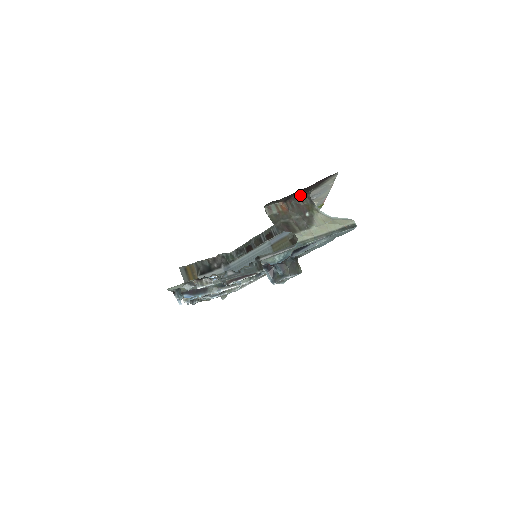
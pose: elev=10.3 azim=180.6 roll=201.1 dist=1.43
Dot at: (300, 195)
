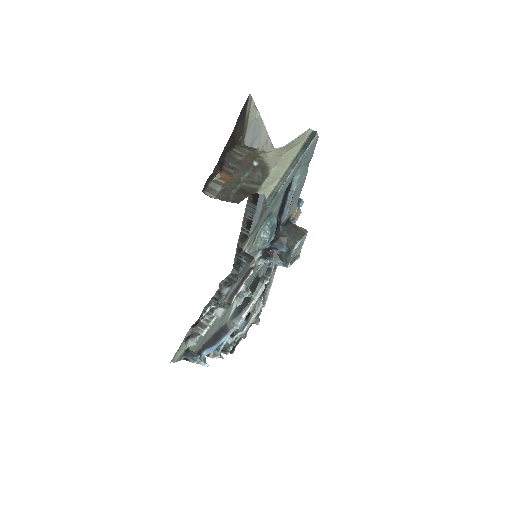
Dot at: (232, 151)
